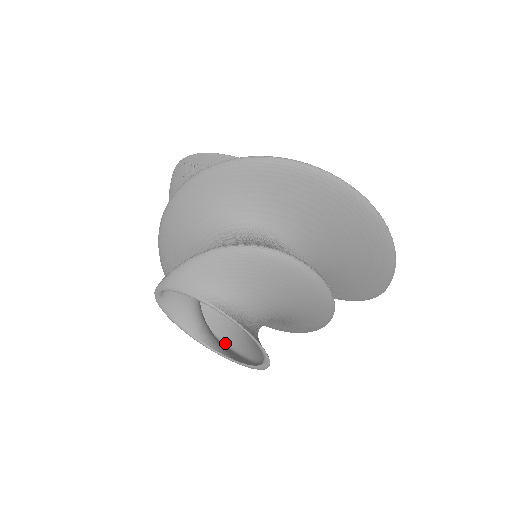
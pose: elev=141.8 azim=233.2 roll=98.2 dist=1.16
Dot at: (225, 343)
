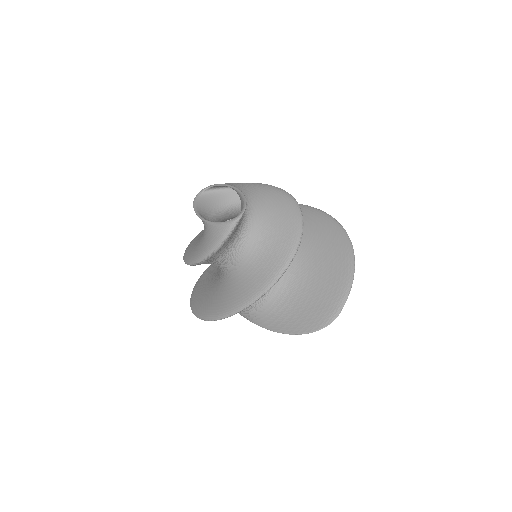
Dot at: occluded
